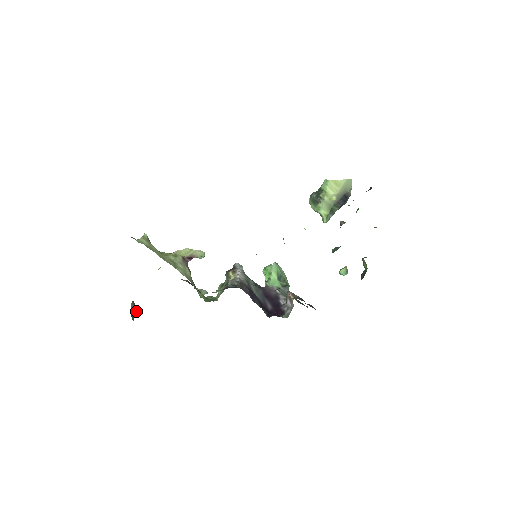
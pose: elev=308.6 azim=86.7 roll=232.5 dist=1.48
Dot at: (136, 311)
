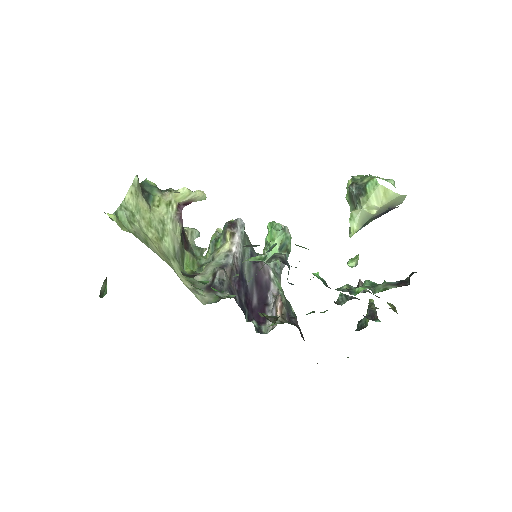
Dot at: occluded
